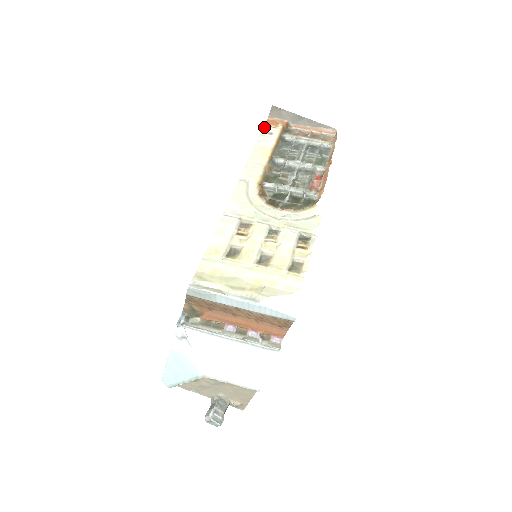
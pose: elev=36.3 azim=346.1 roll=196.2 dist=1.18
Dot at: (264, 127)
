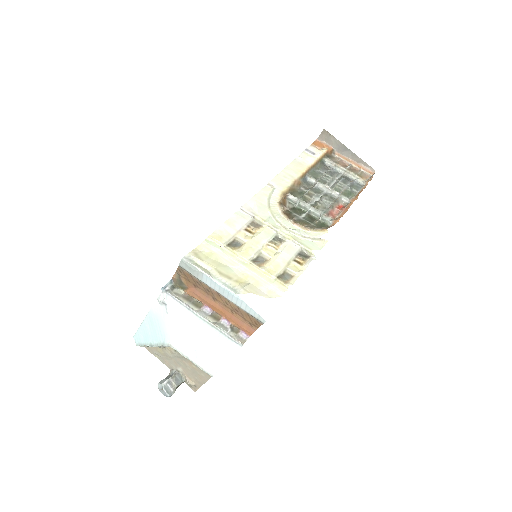
Dot at: (310, 146)
